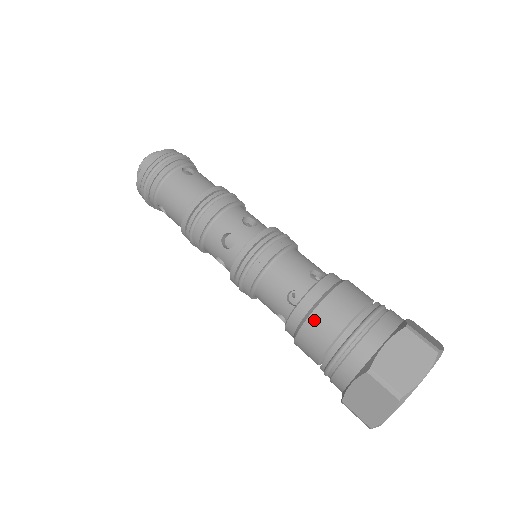
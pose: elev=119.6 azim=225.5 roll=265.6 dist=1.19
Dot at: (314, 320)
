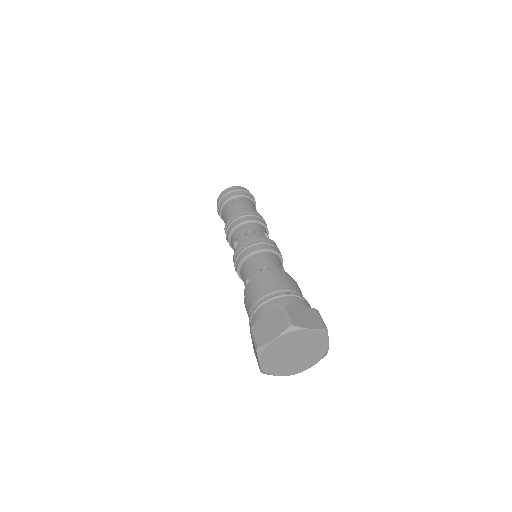
Dot at: (247, 296)
